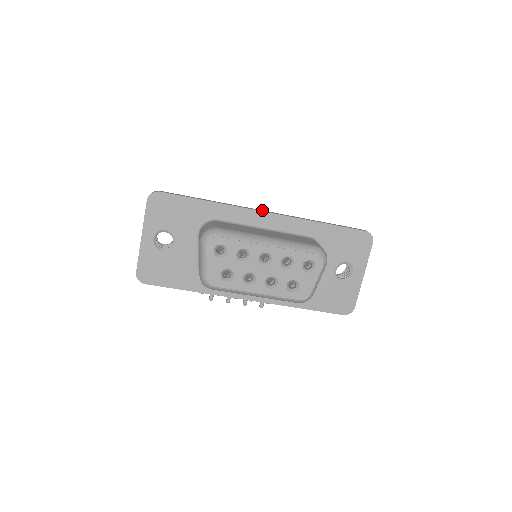
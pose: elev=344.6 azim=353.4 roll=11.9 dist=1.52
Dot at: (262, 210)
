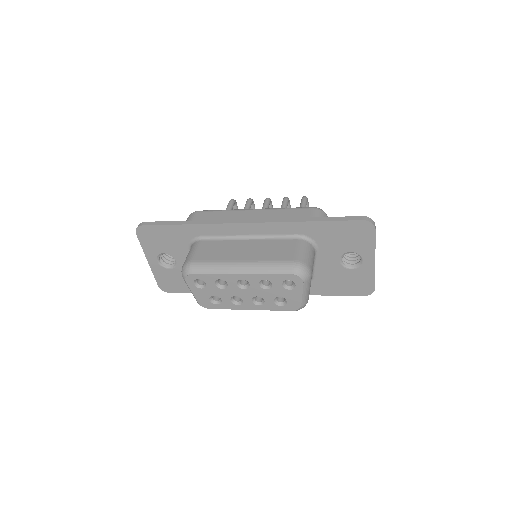
Dot at: (242, 219)
